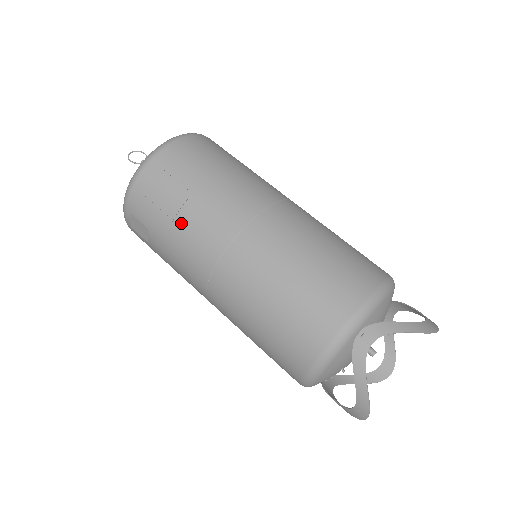
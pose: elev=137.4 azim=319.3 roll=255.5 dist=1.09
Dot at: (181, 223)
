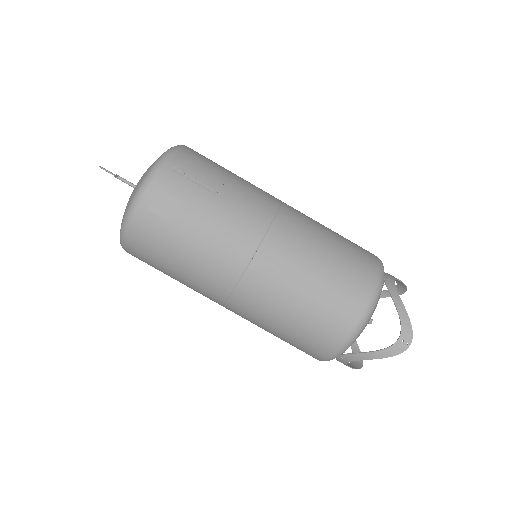
Dot at: (227, 195)
